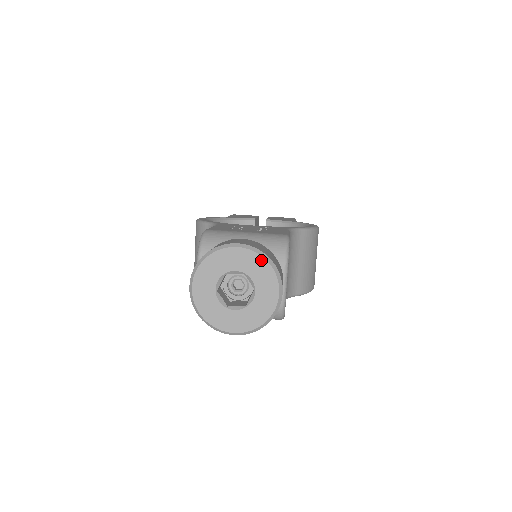
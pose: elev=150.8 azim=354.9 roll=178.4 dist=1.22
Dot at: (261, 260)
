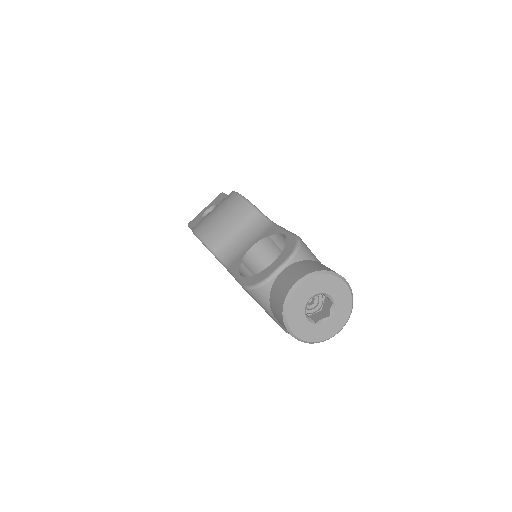
Dot at: (350, 302)
